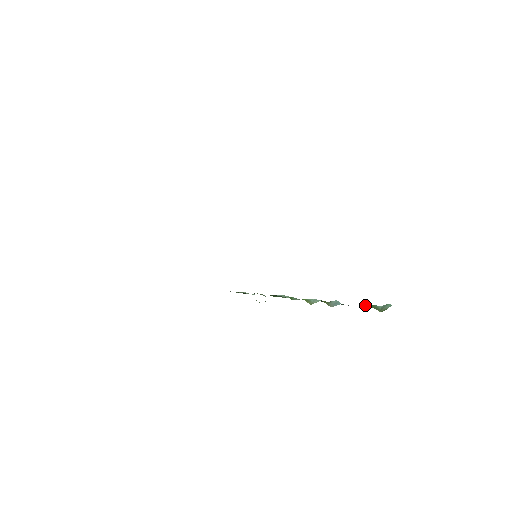
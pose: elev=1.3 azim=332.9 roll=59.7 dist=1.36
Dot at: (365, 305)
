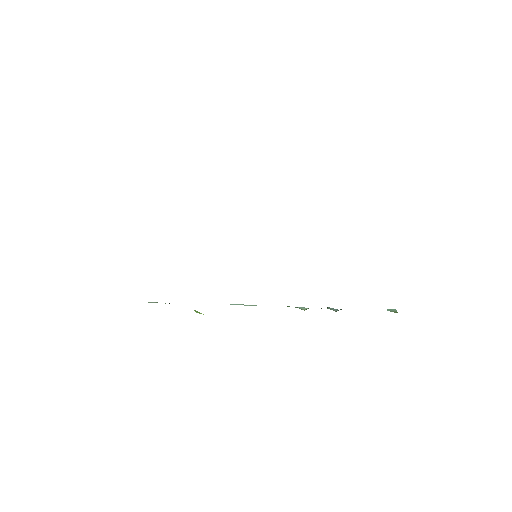
Dot at: occluded
